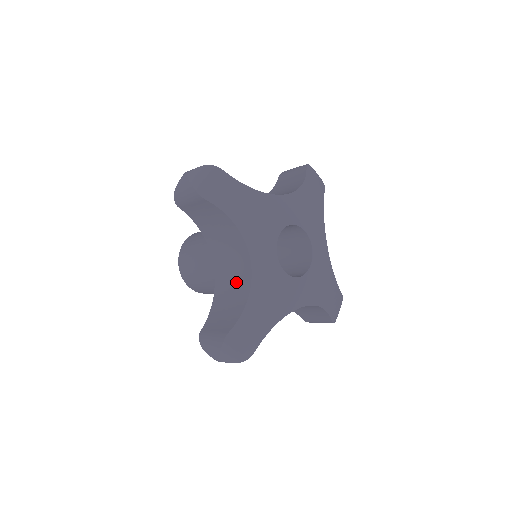
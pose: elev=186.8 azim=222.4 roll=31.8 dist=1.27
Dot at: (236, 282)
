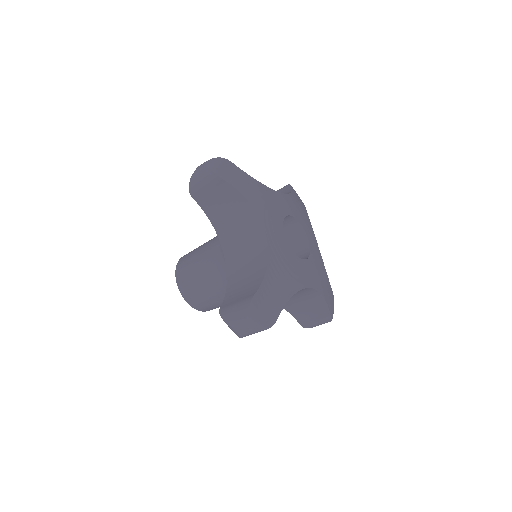
Dot at: (251, 258)
